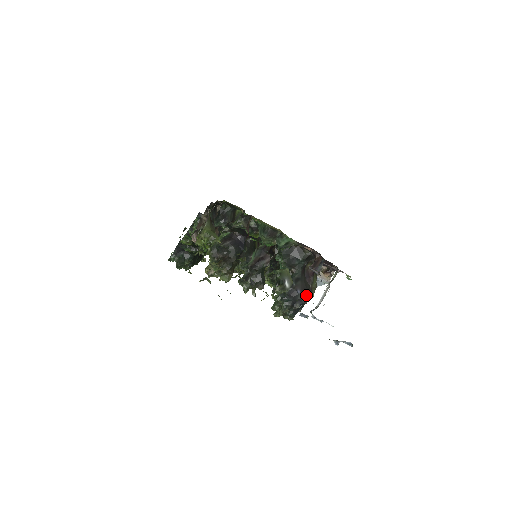
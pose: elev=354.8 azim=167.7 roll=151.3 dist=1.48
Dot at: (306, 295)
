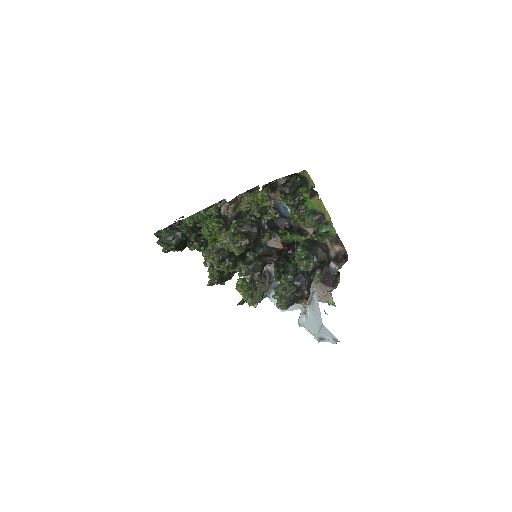
Dot at: (308, 290)
